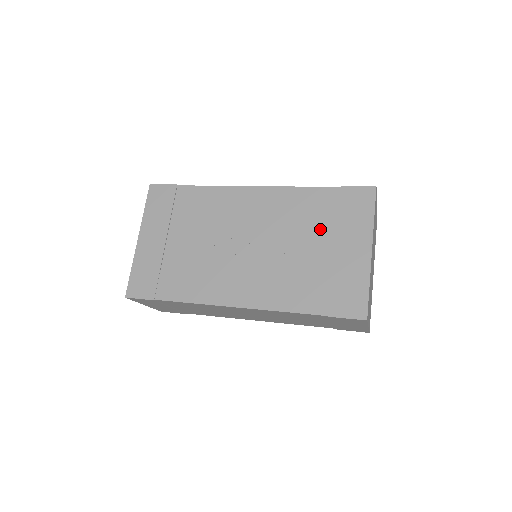
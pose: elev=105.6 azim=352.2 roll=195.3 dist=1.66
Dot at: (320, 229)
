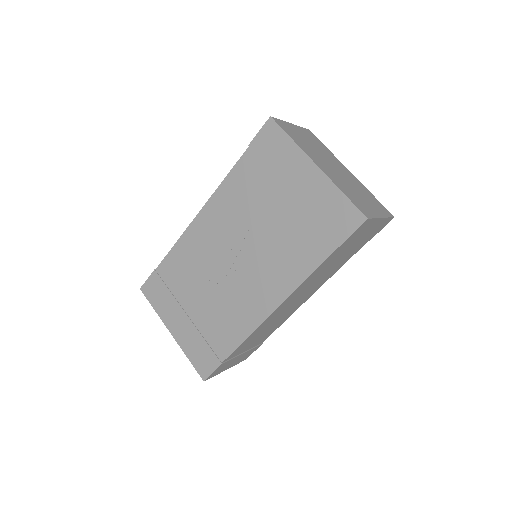
Dot at: (268, 192)
